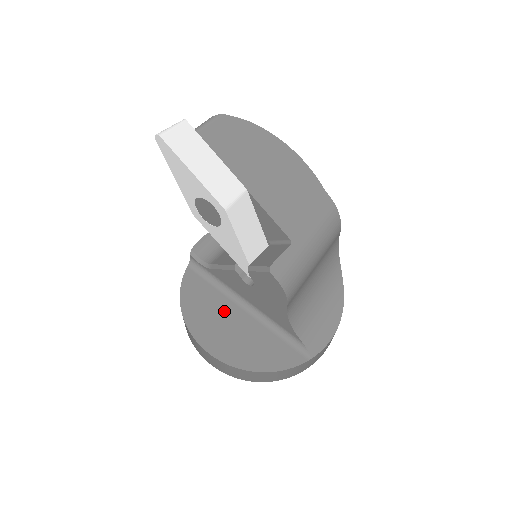
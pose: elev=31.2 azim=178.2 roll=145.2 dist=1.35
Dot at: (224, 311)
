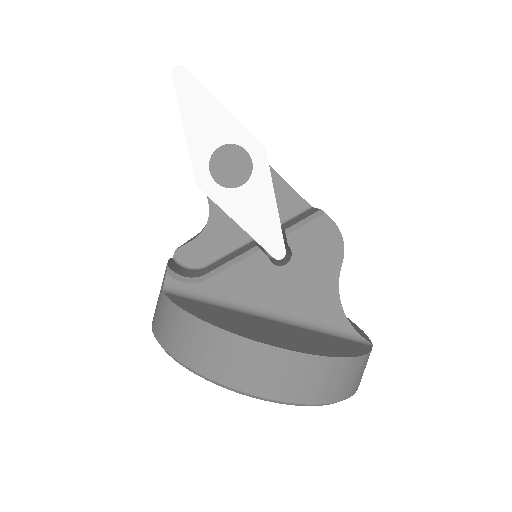
Dot at: (252, 320)
